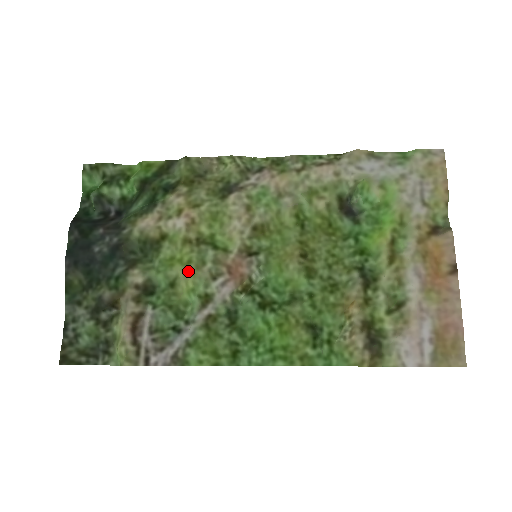
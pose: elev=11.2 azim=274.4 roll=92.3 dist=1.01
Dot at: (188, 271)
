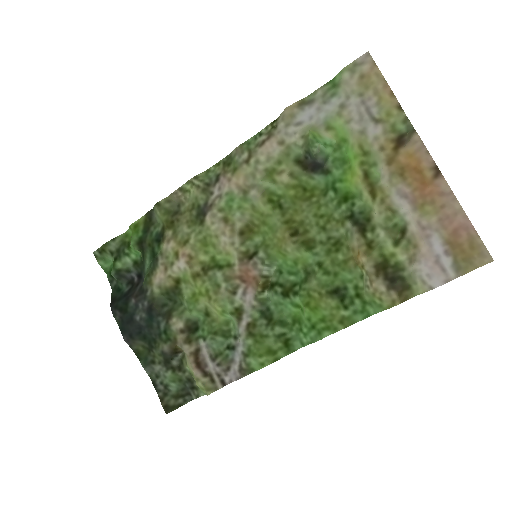
Dot at: (210, 299)
